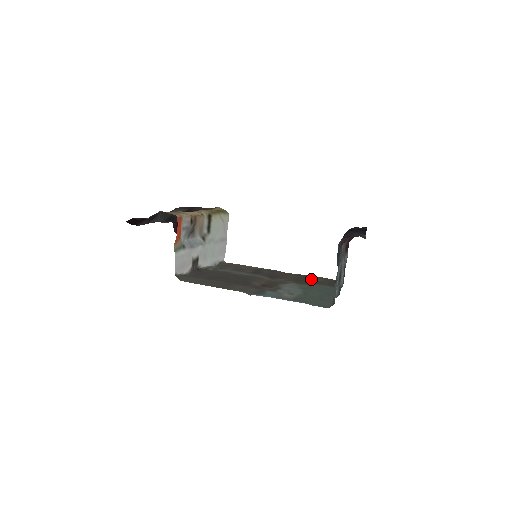
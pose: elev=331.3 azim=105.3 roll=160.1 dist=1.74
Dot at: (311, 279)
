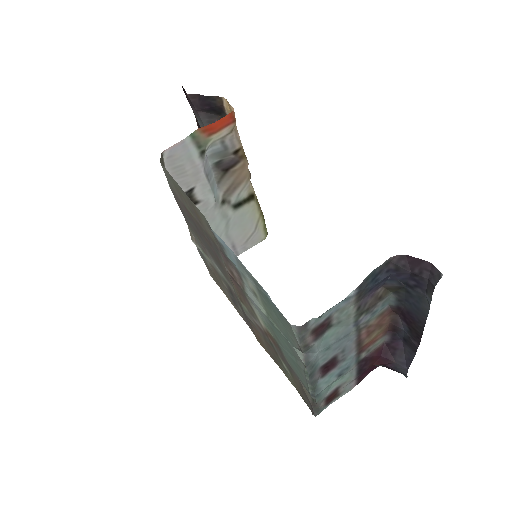
Dot at: (282, 362)
